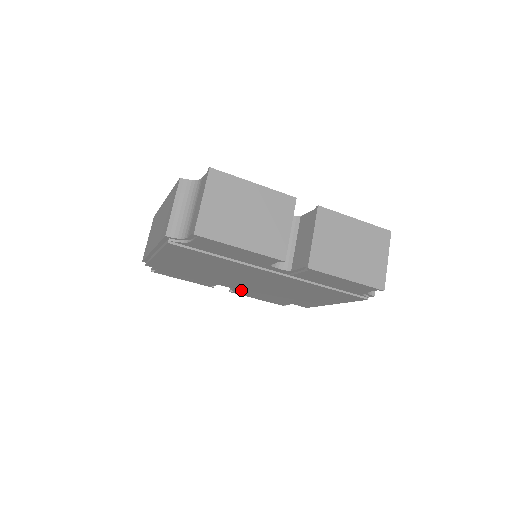
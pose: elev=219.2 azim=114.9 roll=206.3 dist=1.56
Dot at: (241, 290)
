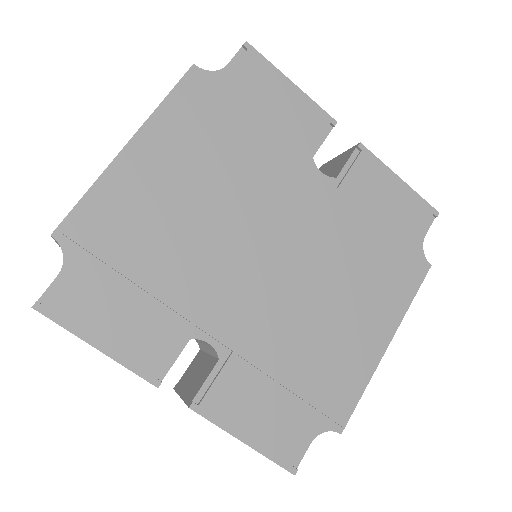
Dot at: (231, 347)
